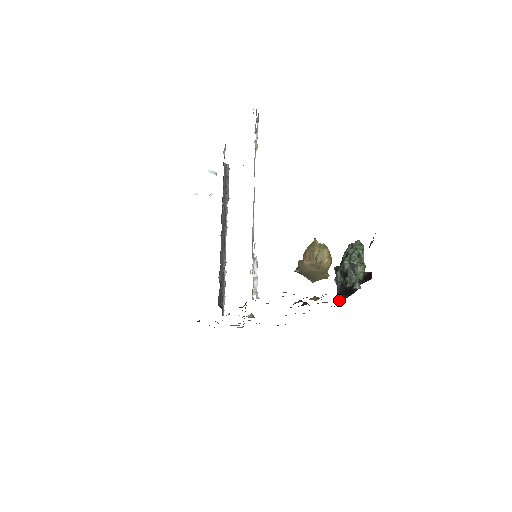
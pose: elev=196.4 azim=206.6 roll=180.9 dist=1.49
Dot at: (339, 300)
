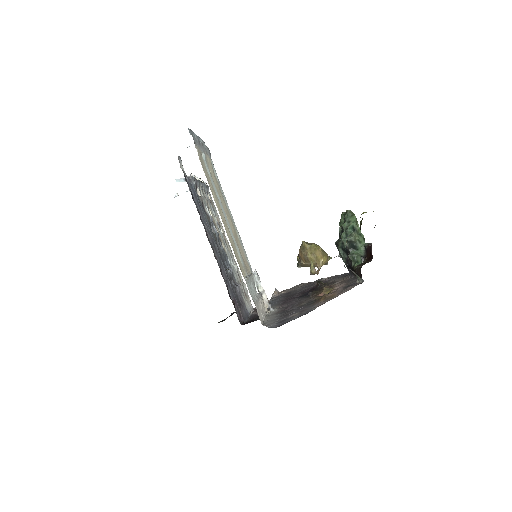
Dot at: (350, 274)
